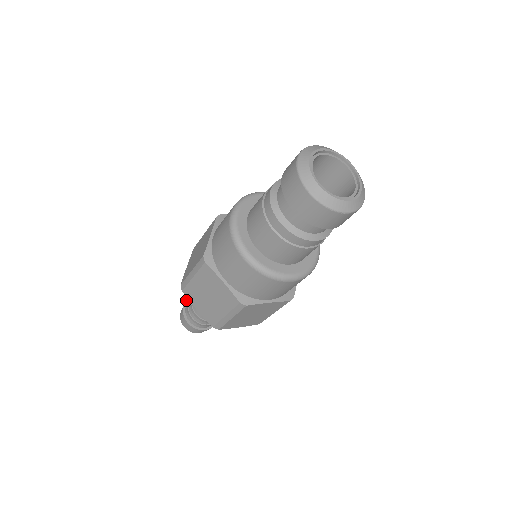
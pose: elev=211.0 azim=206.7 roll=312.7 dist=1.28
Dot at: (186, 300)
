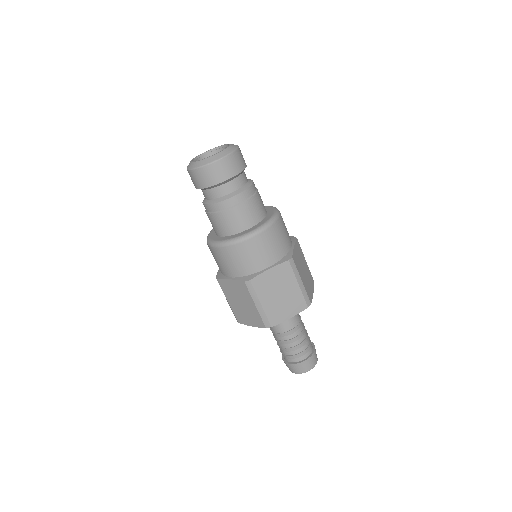
Dot at: occluded
